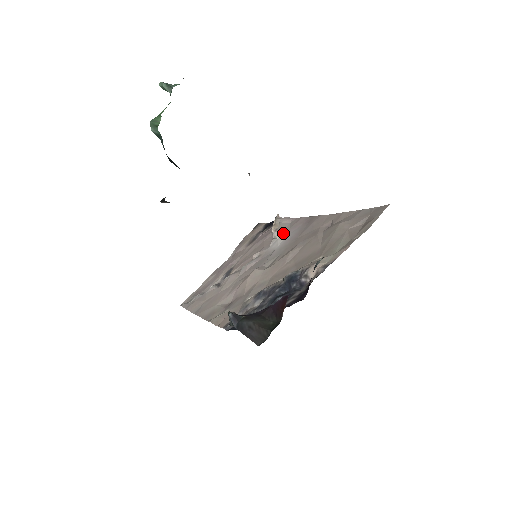
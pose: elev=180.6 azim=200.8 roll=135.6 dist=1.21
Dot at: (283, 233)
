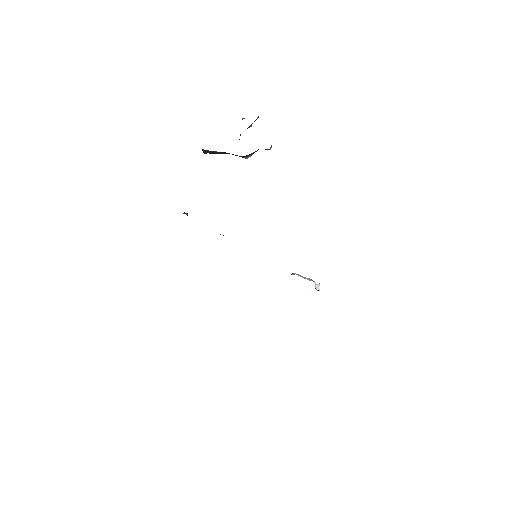
Dot at: occluded
